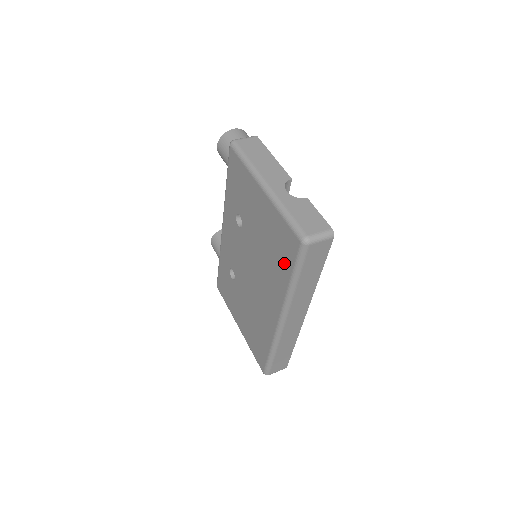
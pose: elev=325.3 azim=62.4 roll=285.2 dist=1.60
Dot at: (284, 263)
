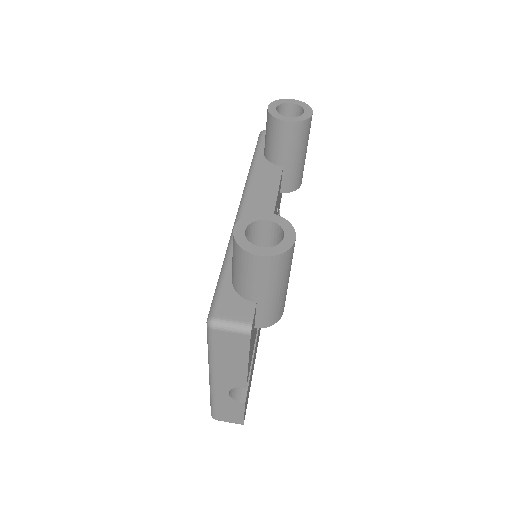
Dot at: occluded
